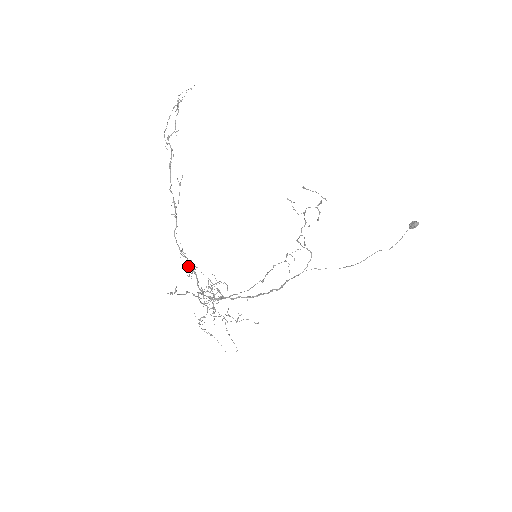
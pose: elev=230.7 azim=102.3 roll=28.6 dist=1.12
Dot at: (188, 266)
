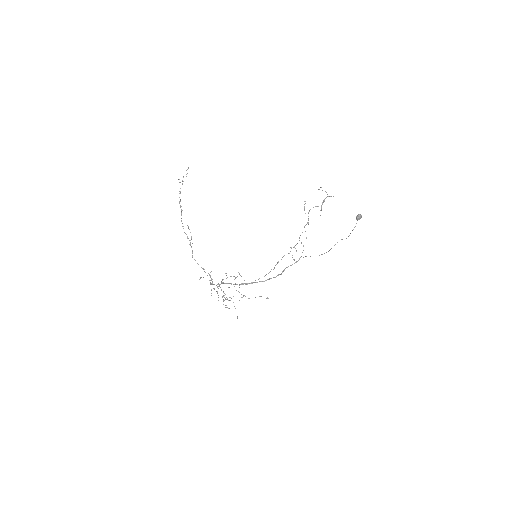
Dot at: (204, 271)
